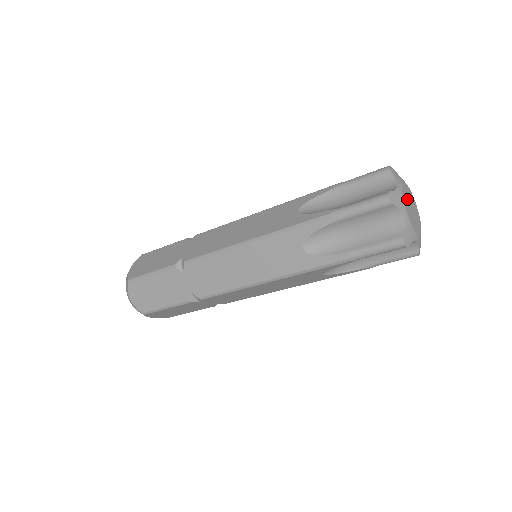
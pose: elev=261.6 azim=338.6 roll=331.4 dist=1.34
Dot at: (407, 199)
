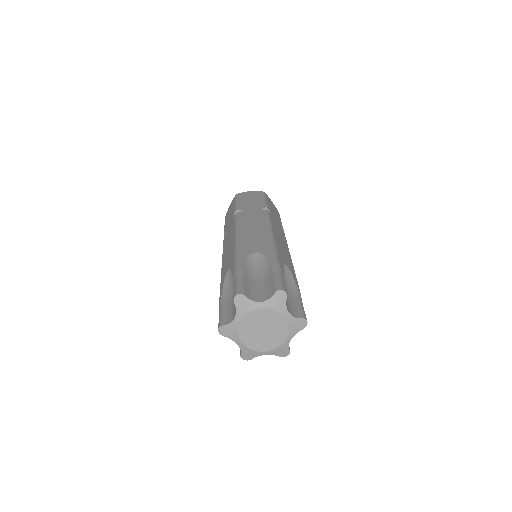
Dot at: (252, 326)
